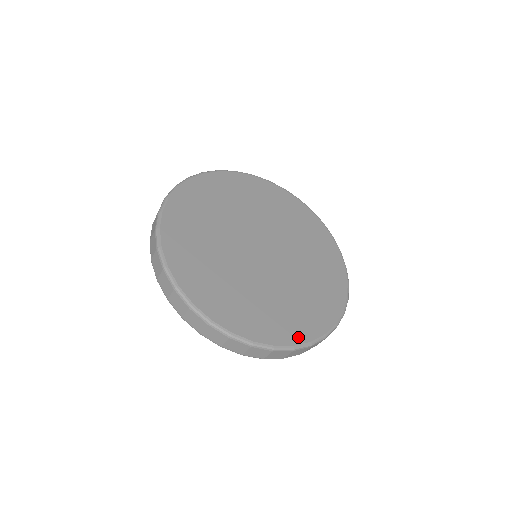
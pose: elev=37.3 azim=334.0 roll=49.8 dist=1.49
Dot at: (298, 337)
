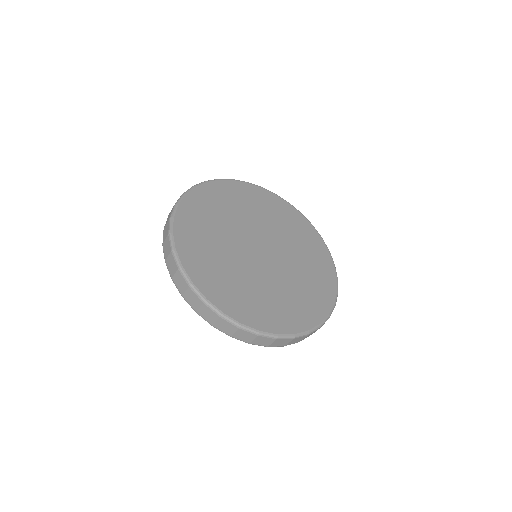
Dot at: (310, 322)
